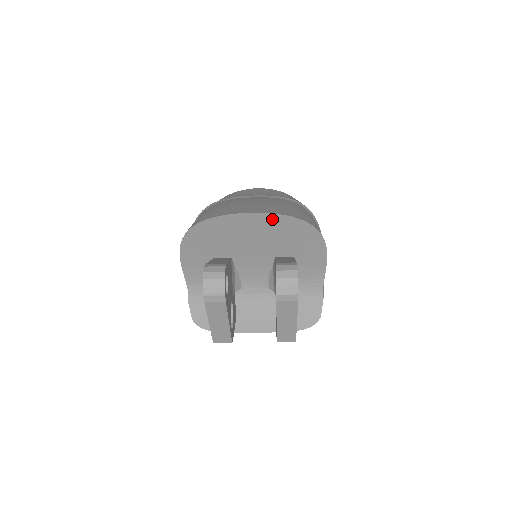
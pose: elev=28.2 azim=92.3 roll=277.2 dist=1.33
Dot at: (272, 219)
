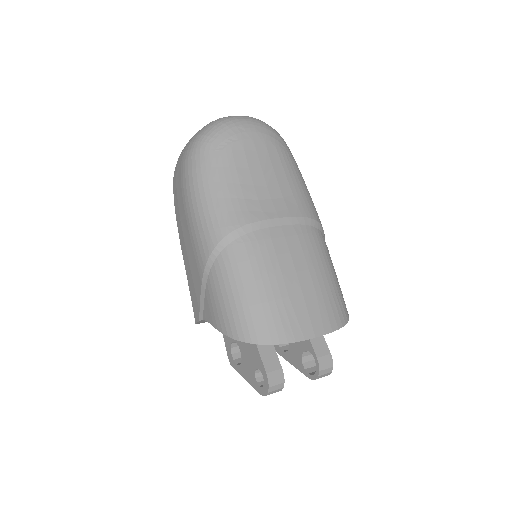
Dot at: (326, 330)
